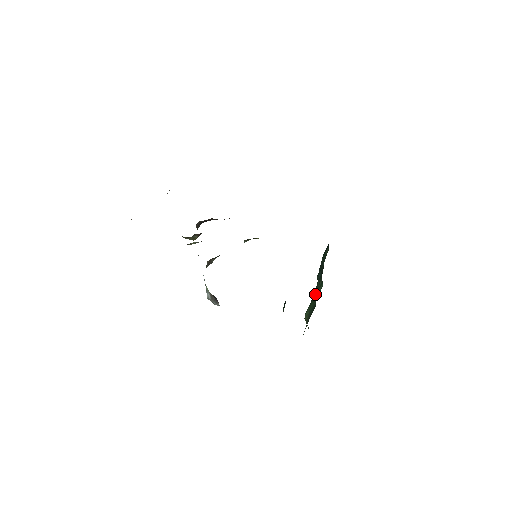
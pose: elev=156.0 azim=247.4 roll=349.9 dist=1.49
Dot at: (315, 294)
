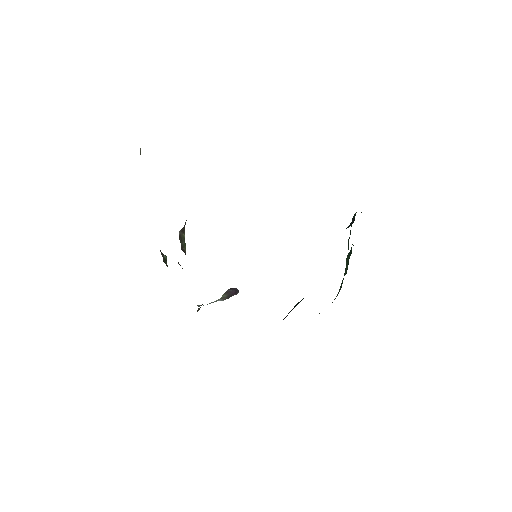
Dot at: (351, 252)
